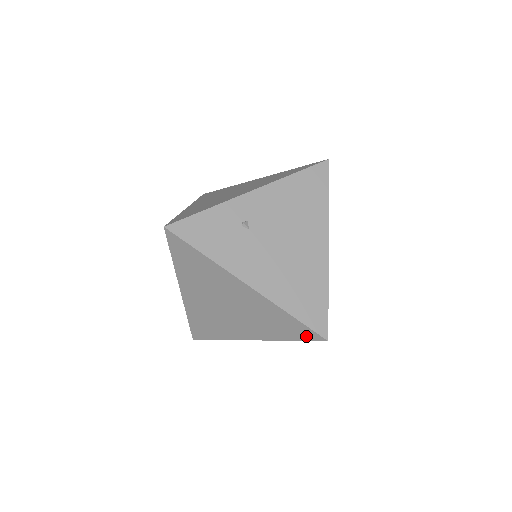
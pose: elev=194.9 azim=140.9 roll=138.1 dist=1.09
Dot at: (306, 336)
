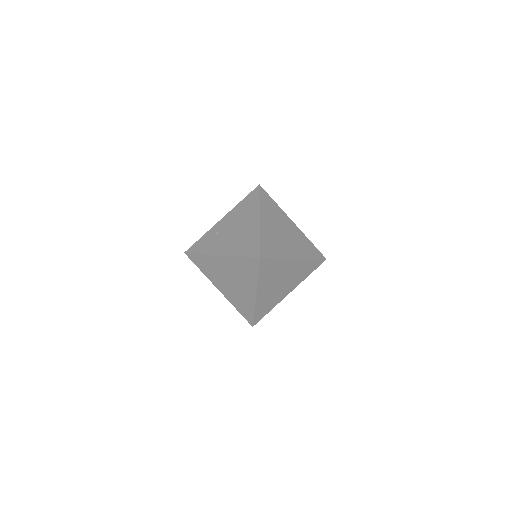
Dot at: (255, 265)
